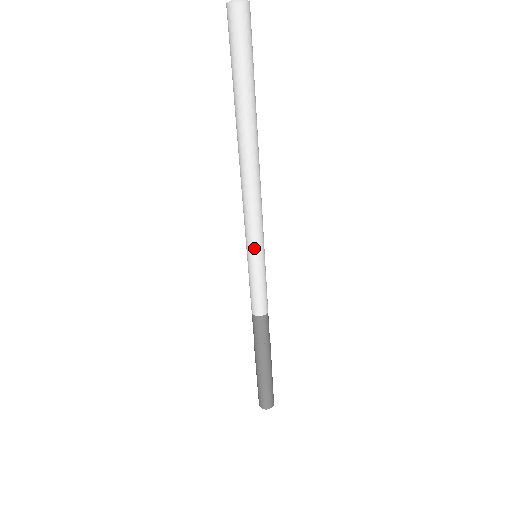
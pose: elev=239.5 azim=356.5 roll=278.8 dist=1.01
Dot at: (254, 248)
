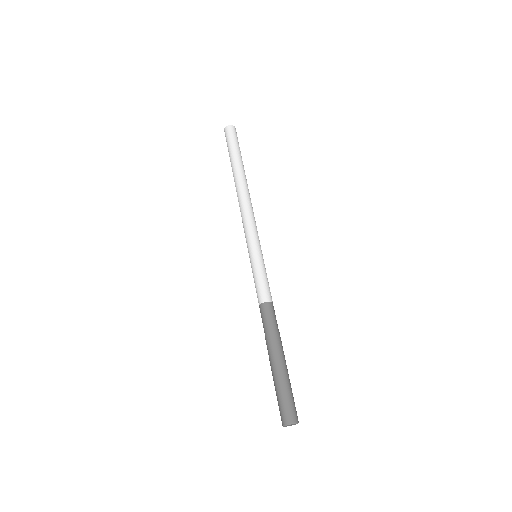
Dot at: (259, 244)
